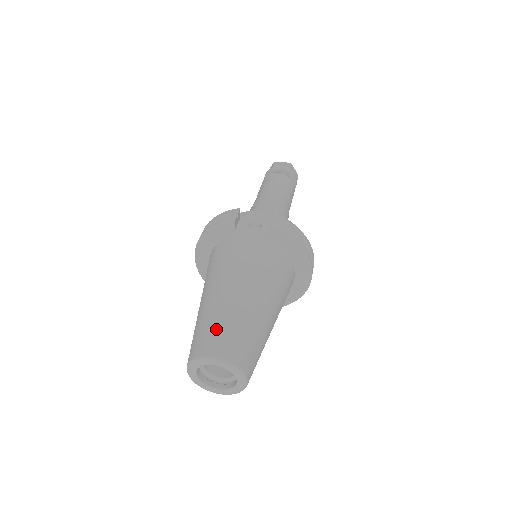
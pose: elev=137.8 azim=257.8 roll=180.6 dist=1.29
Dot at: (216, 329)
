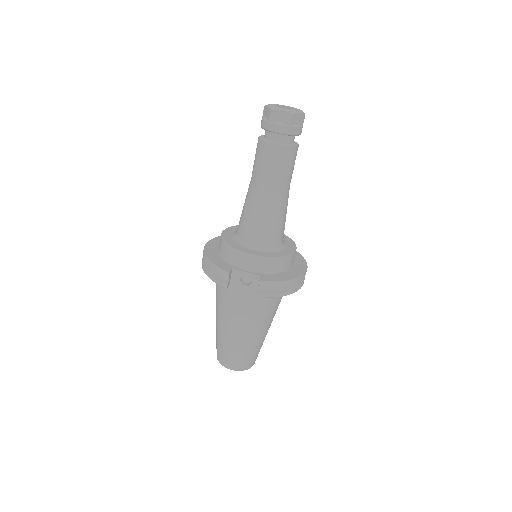
Dot at: (228, 354)
